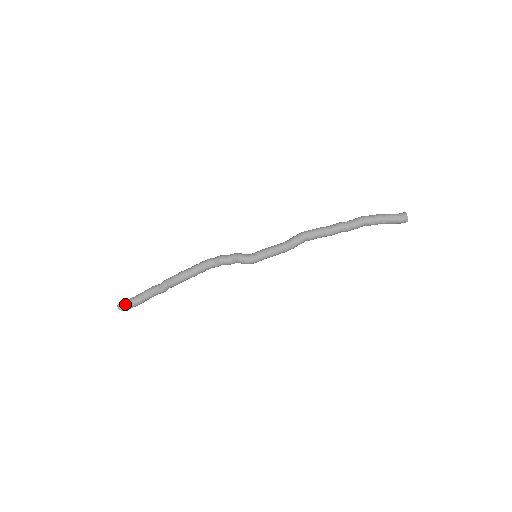
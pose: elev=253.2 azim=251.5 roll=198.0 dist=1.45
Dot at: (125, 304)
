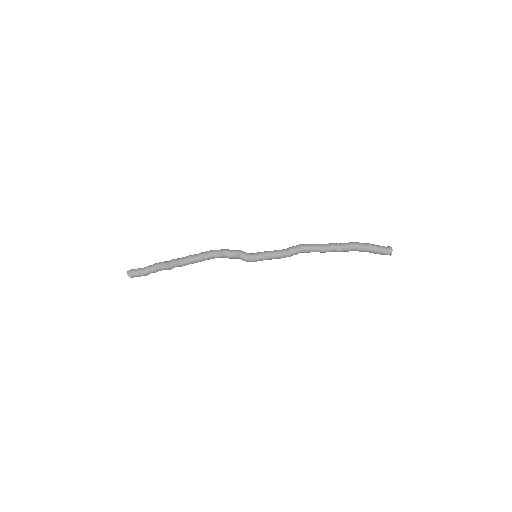
Dot at: (134, 273)
